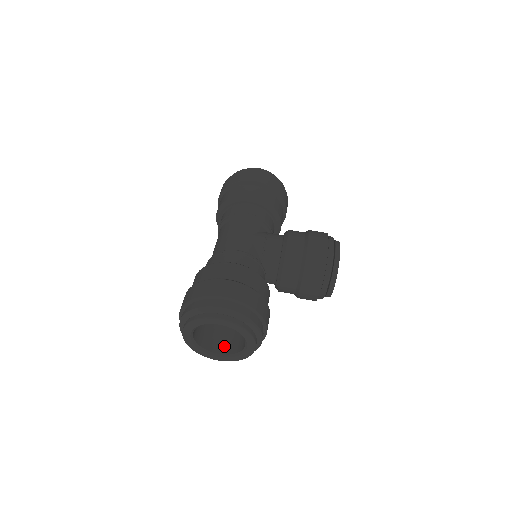
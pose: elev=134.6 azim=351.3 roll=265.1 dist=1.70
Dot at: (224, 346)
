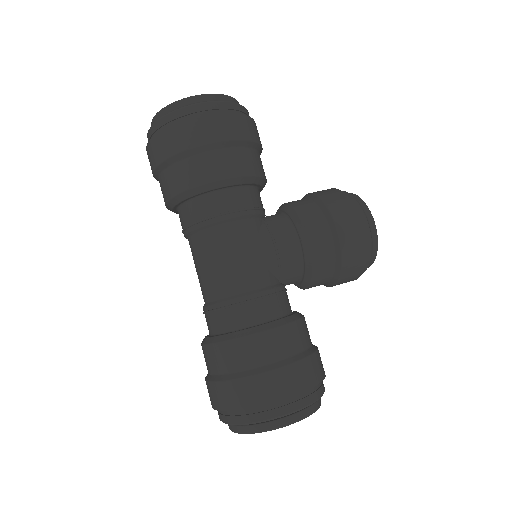
Dot at: occluded
